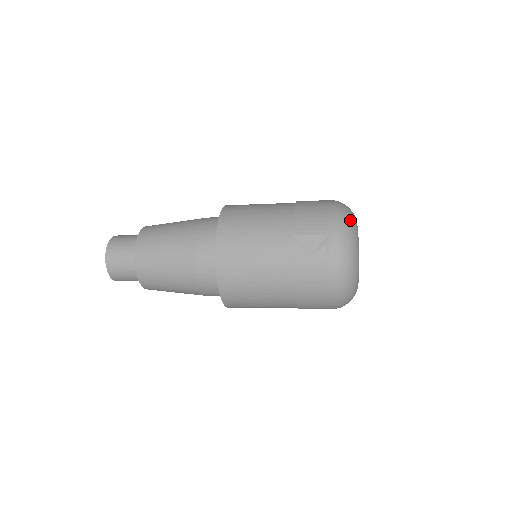
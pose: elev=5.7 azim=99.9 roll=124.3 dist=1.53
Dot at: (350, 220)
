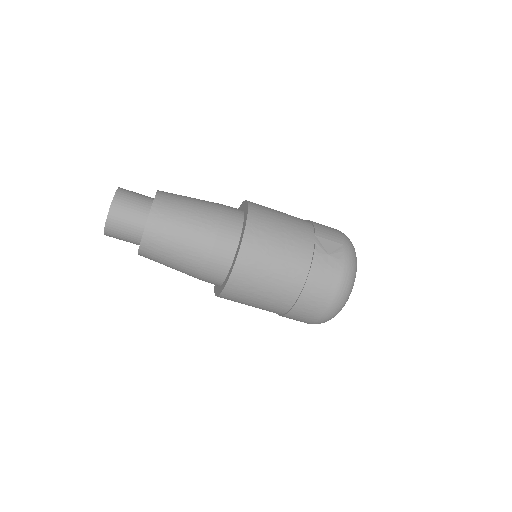
Dot at: occluded
